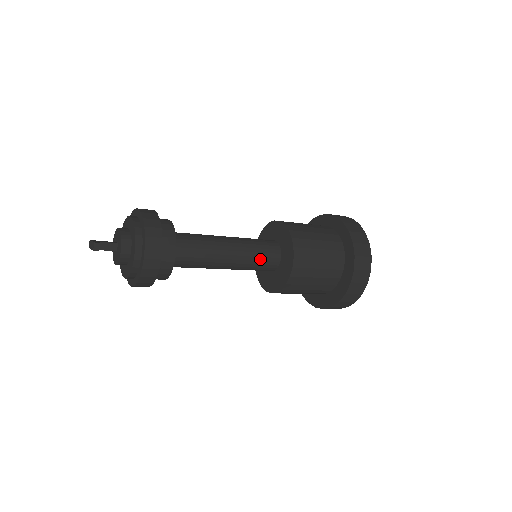
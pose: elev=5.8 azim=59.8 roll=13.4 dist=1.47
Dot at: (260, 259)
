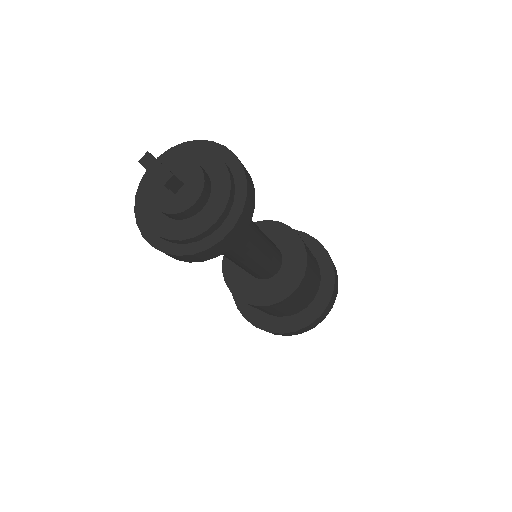
Dot at: (267, 268)
